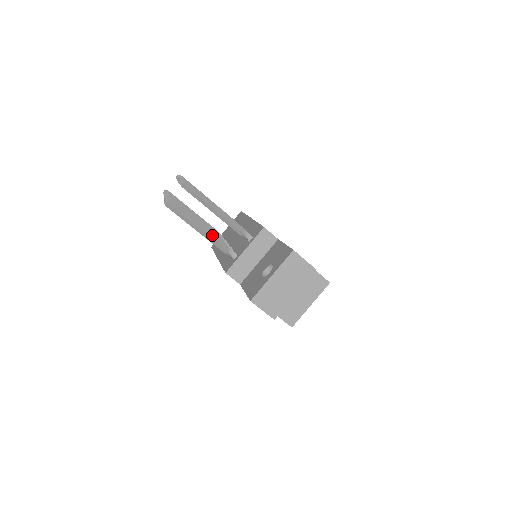
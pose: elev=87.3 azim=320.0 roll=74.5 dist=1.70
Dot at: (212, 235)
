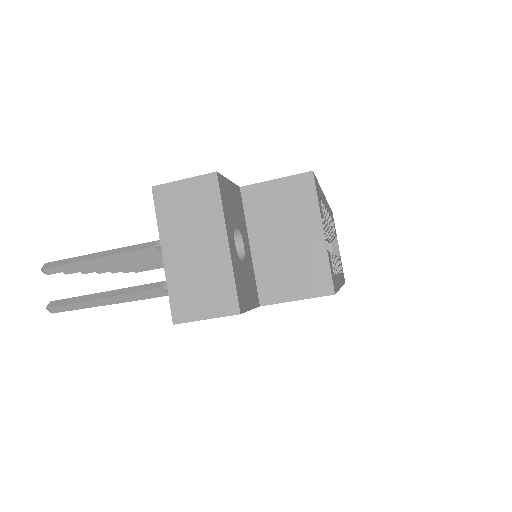
Dot at: (128, 289)
